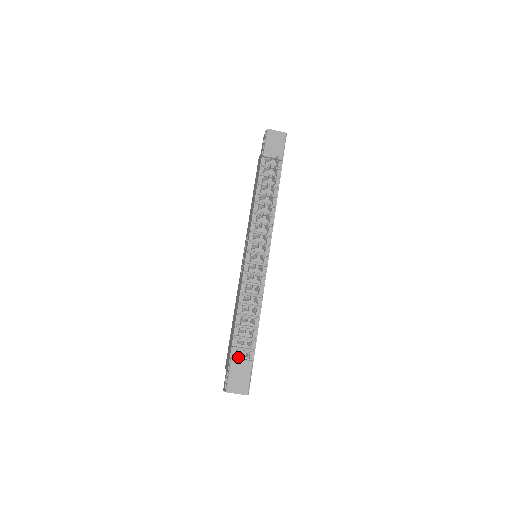
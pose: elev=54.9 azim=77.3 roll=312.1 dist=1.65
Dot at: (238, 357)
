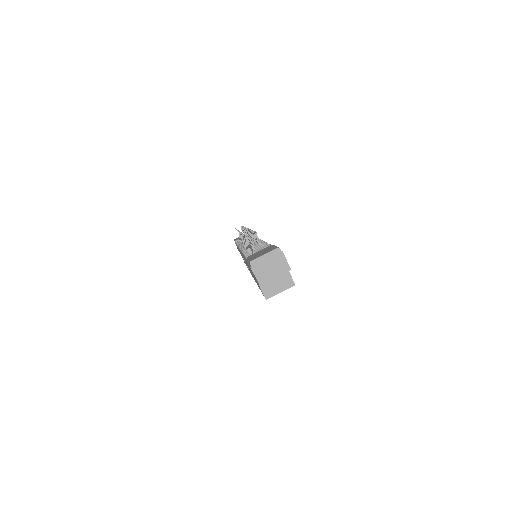
Dot at: occluded
